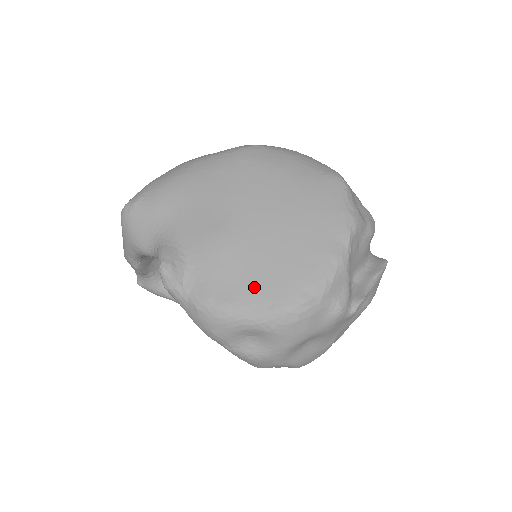
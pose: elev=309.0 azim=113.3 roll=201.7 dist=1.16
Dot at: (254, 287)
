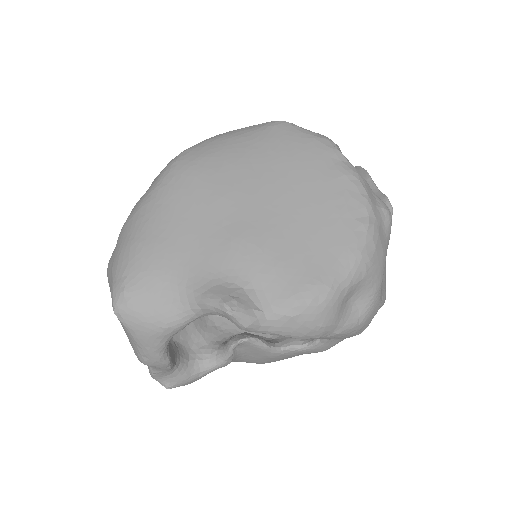
Dot at: (319, 251)
